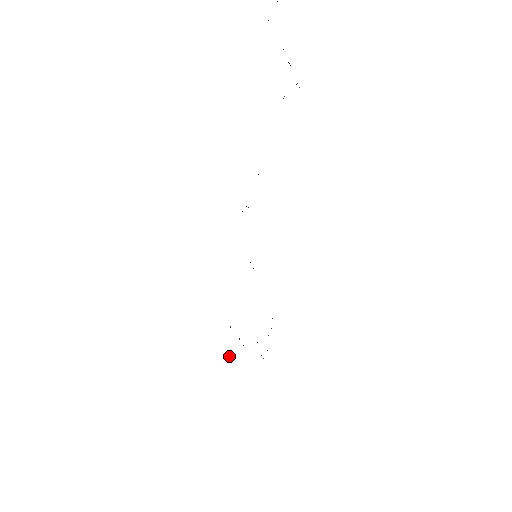
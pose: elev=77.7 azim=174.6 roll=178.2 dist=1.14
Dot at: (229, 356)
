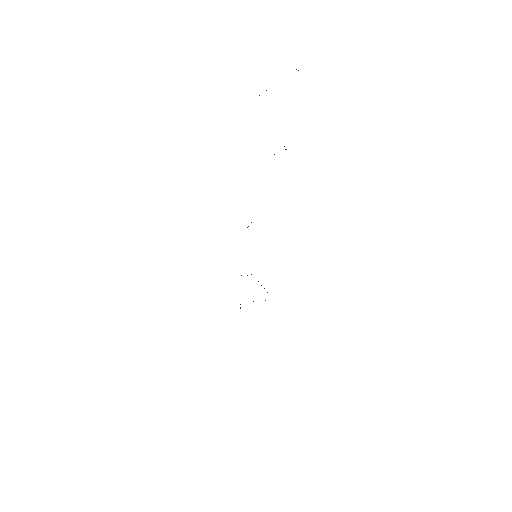
Dot at: occluded
